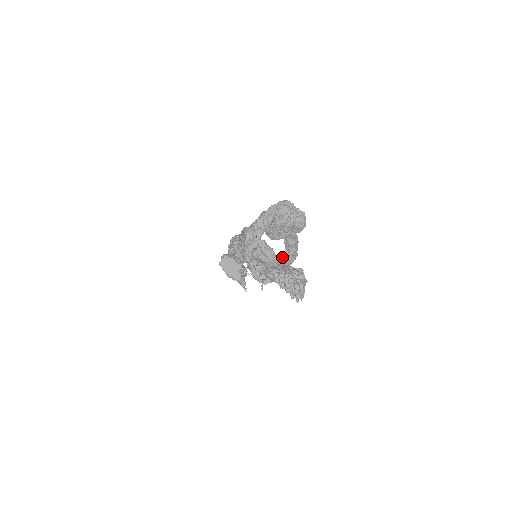
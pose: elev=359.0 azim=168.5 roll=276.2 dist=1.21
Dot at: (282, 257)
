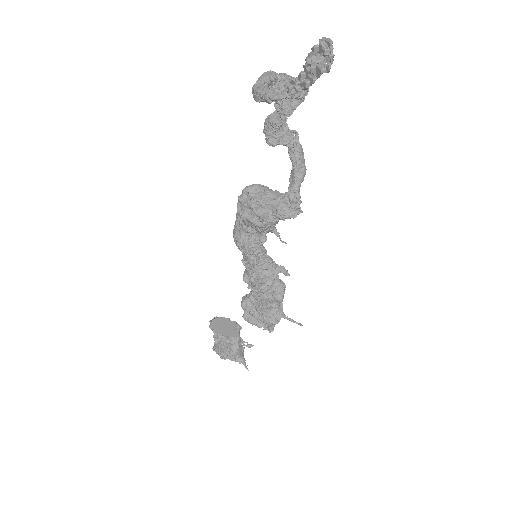
Dot at: (290, 179)
